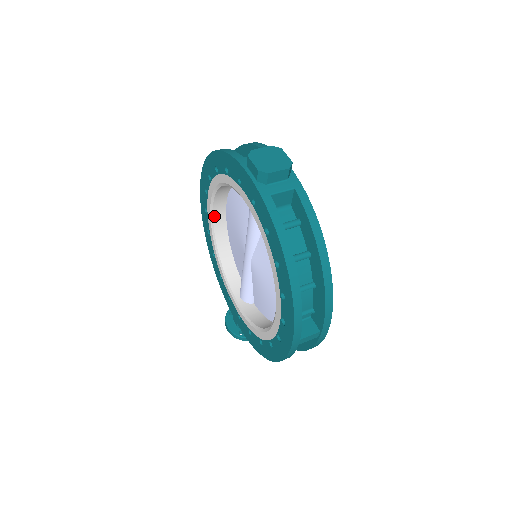
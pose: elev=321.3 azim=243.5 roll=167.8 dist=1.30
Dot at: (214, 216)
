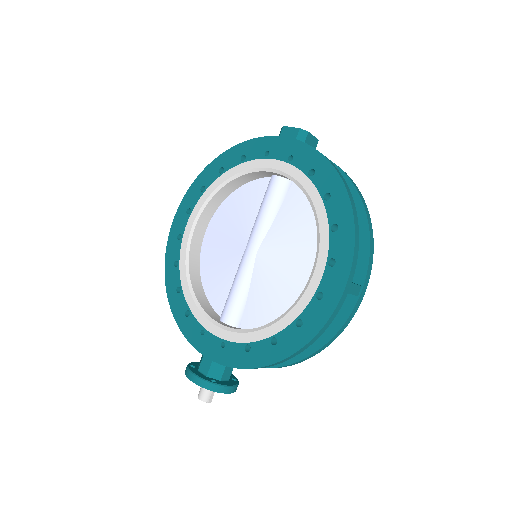
Dot at: (193, 238)
